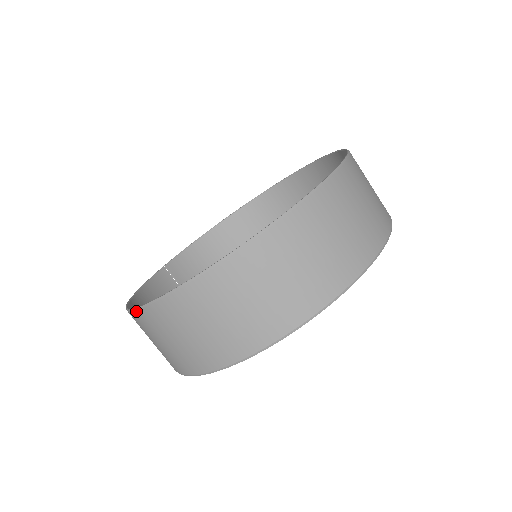
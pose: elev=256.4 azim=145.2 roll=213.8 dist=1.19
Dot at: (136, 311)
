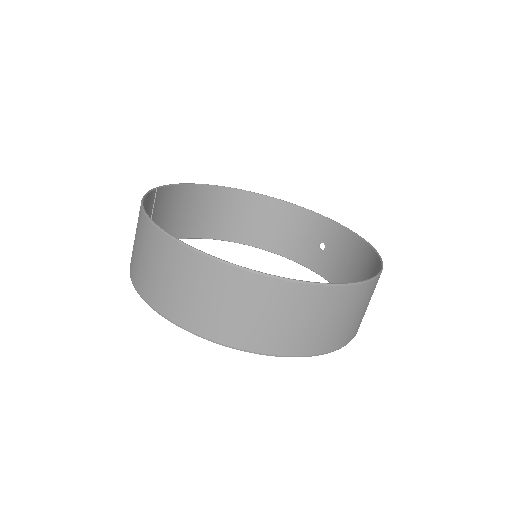
Dot at: (196, 252)
